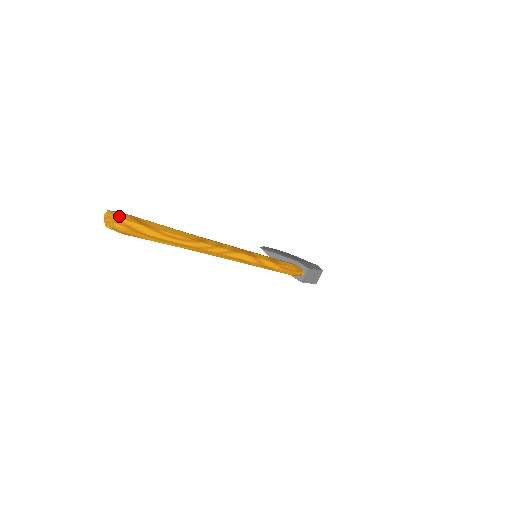
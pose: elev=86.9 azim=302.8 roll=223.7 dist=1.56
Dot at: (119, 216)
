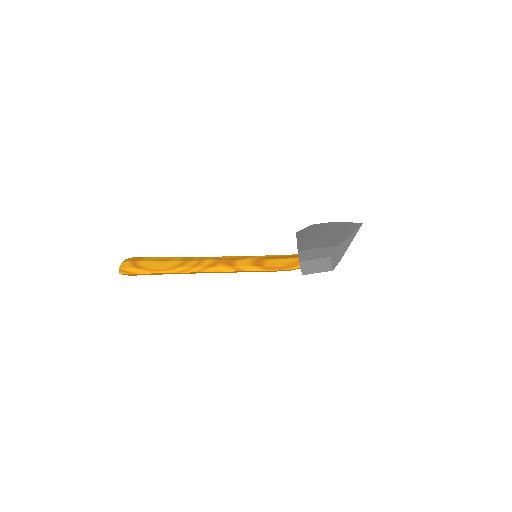
Dot at: (123, 265)
